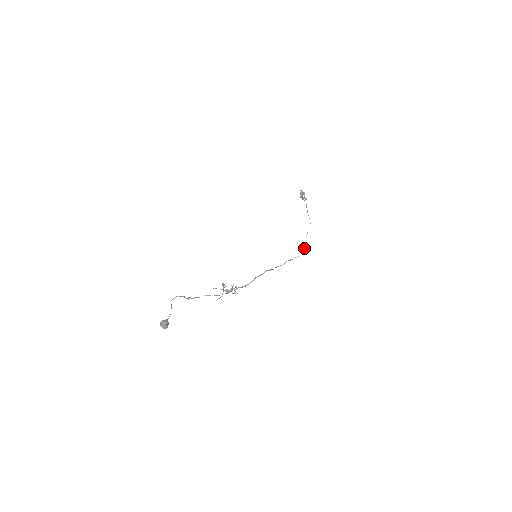
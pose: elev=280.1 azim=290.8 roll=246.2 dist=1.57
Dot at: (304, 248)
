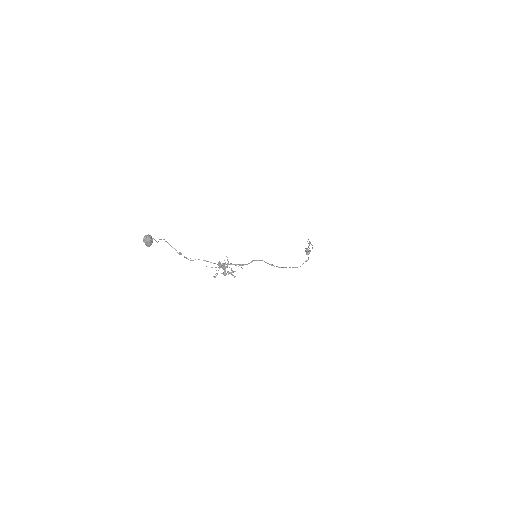
Dot at: occluded
